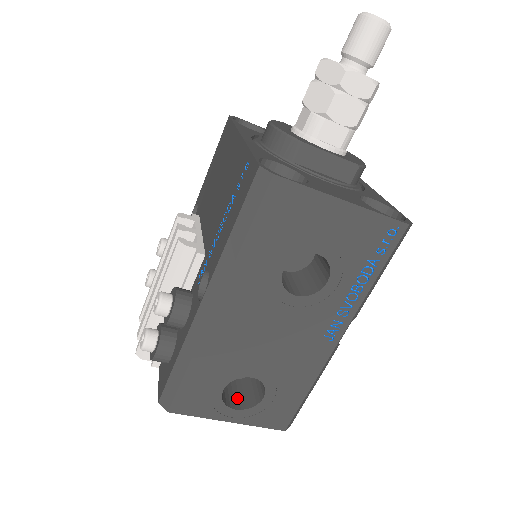
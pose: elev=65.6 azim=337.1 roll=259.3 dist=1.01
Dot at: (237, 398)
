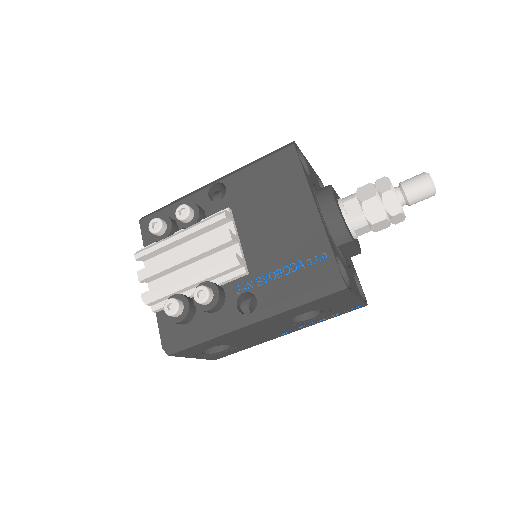
Dot at: occluded
